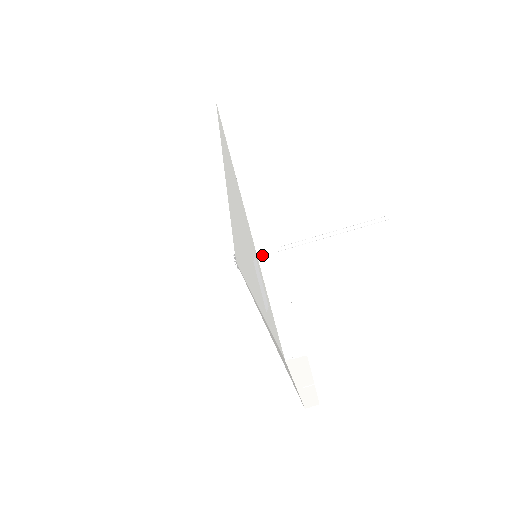
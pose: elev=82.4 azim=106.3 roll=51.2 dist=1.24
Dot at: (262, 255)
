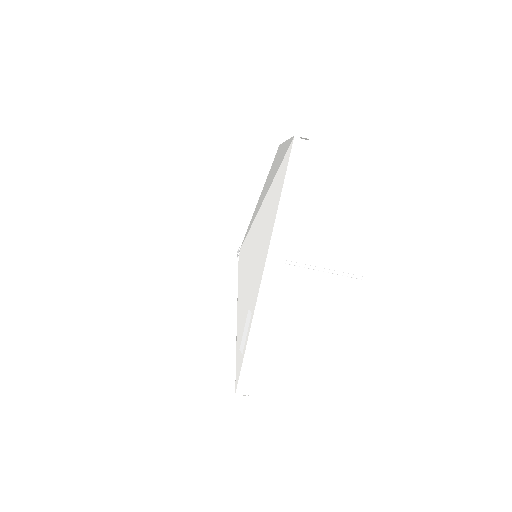
Dot at: (256, 320)
